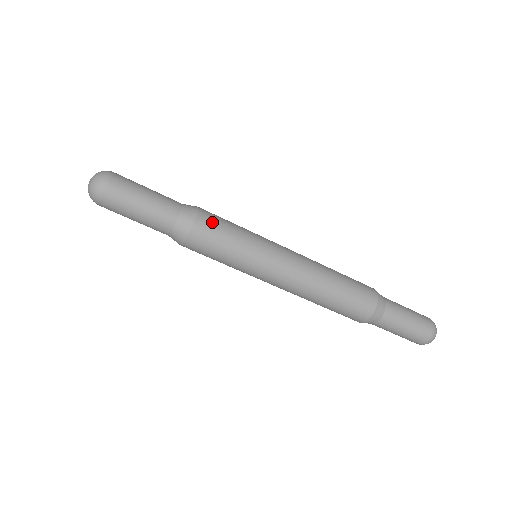
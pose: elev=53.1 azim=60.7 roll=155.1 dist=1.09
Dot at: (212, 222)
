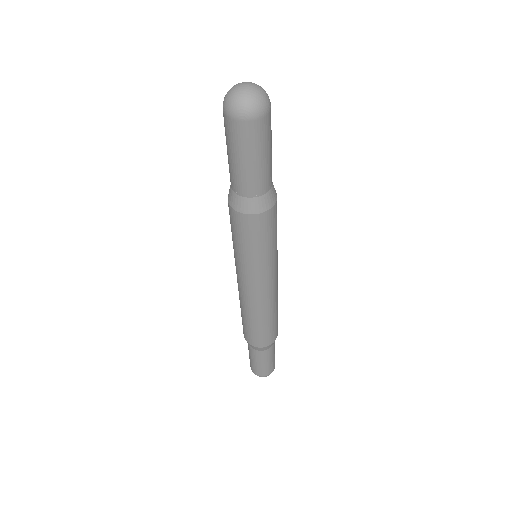
Dot at: occluded
